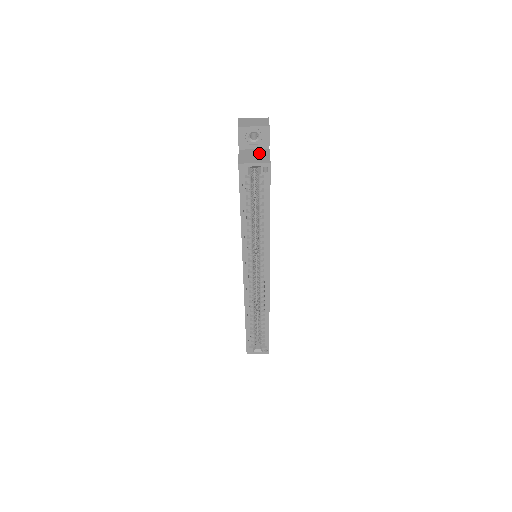
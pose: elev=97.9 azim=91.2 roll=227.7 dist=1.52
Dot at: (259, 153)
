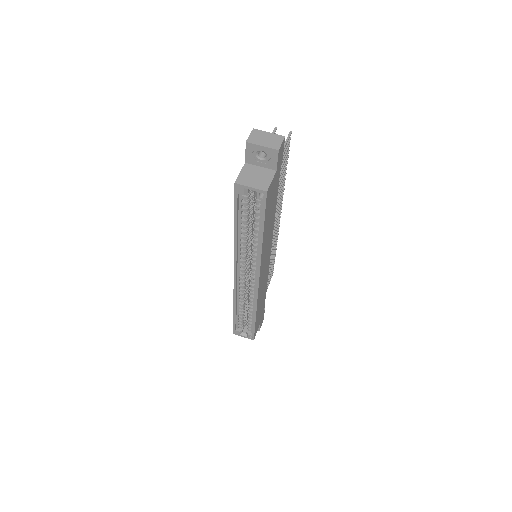
Dot at: (263, 174)
